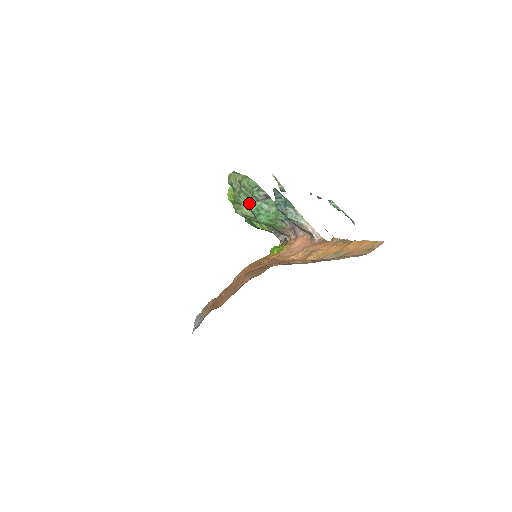
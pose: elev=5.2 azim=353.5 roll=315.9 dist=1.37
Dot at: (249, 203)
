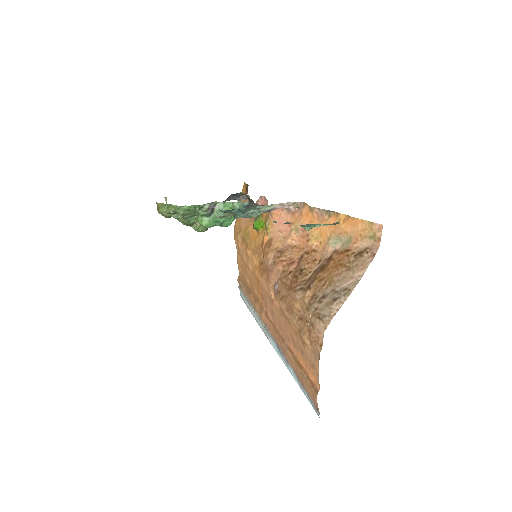
Dot at: (205, 225)
